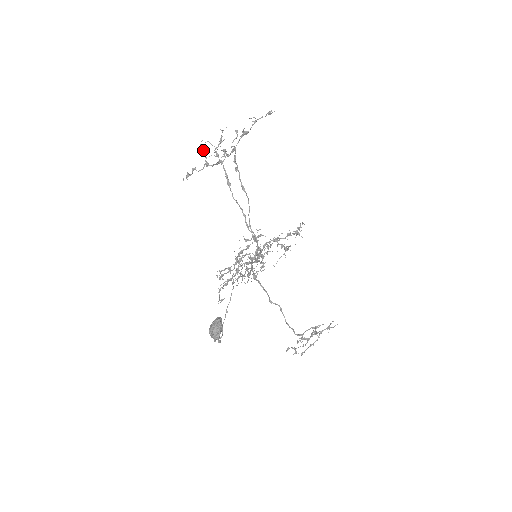
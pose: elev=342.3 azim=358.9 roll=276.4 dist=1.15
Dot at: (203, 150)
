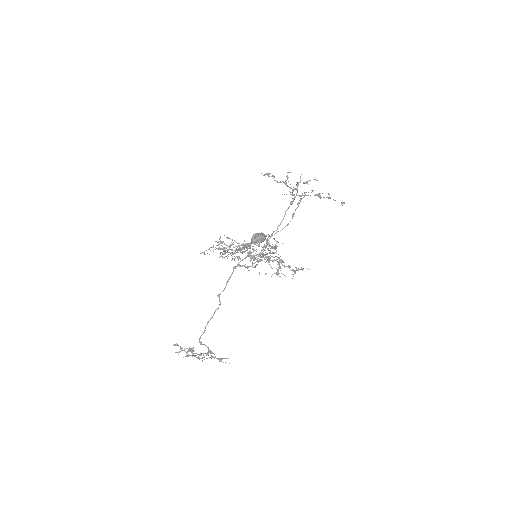
Dot at: occluded
